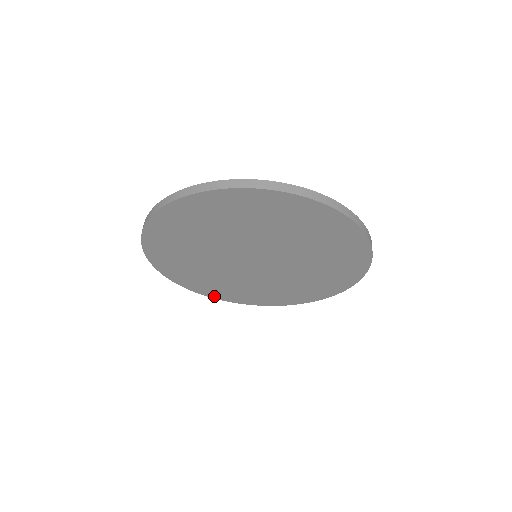
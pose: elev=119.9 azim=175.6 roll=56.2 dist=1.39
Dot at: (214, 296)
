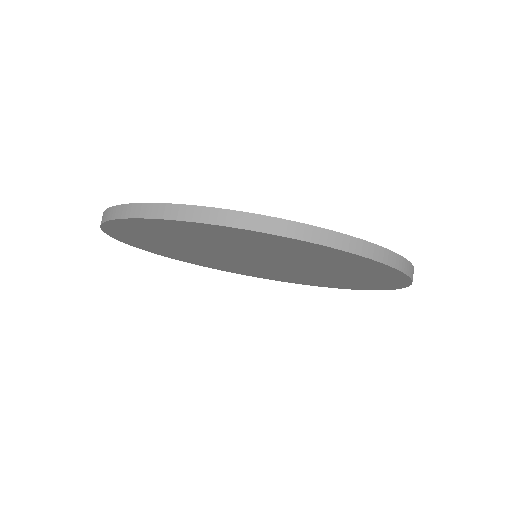
Dot at: (207, 266)
